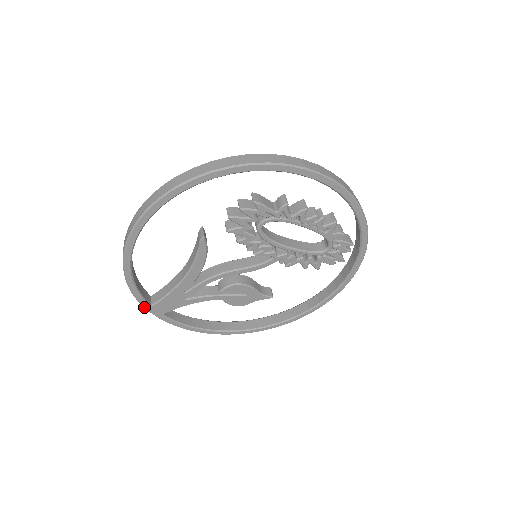
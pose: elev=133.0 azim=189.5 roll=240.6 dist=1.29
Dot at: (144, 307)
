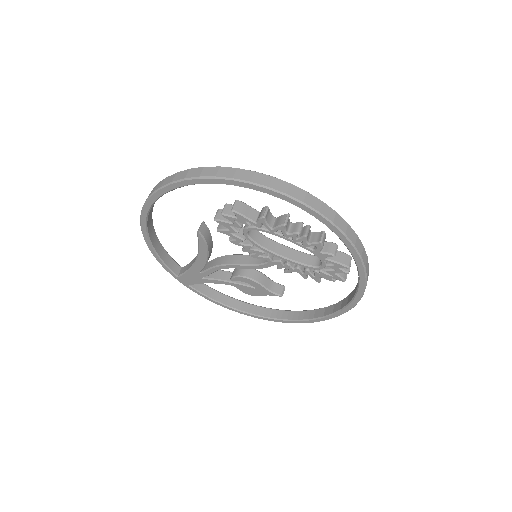
Dot at: (173, 276)
